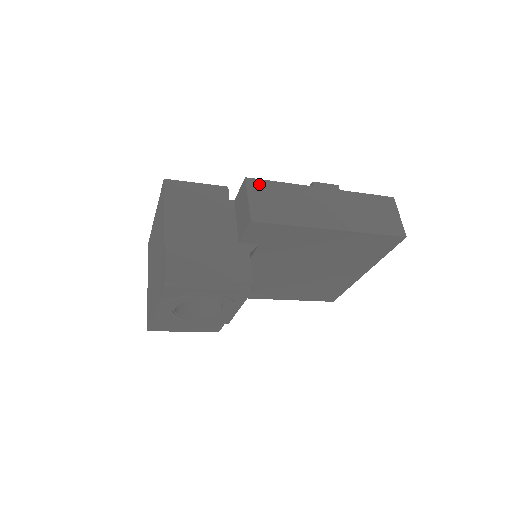
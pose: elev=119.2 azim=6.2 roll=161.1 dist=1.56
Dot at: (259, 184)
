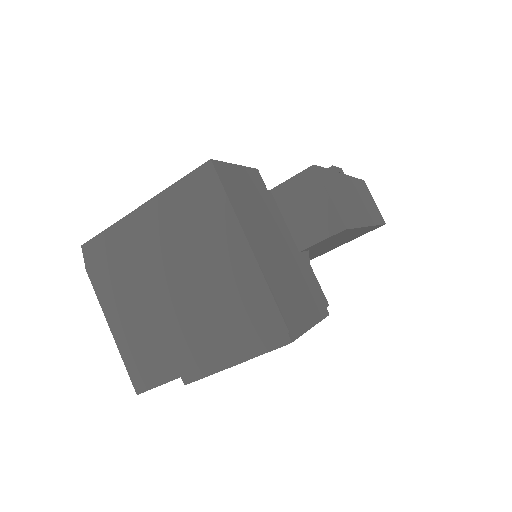
Dot at: (323, 174)
